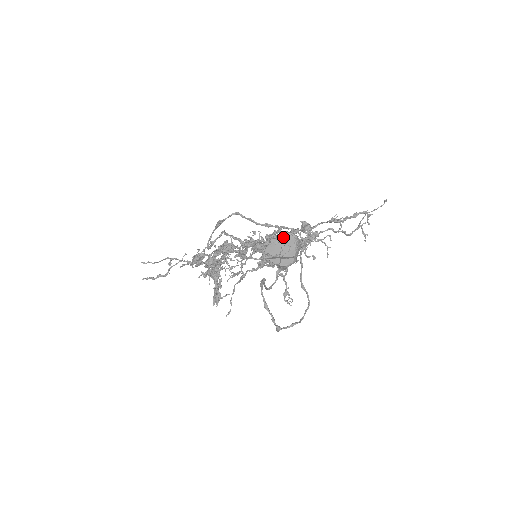
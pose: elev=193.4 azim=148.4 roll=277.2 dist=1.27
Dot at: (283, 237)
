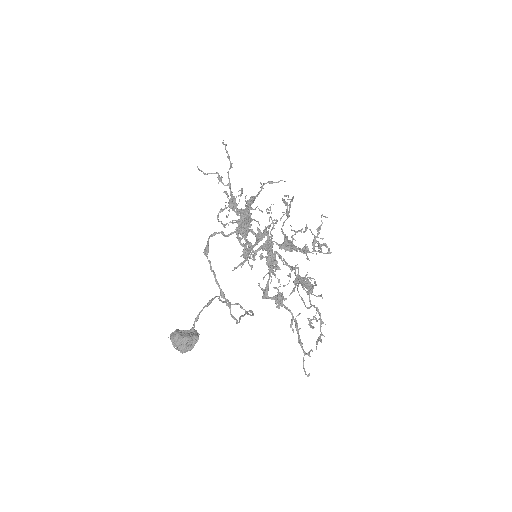
Dot at: (175, 346)
